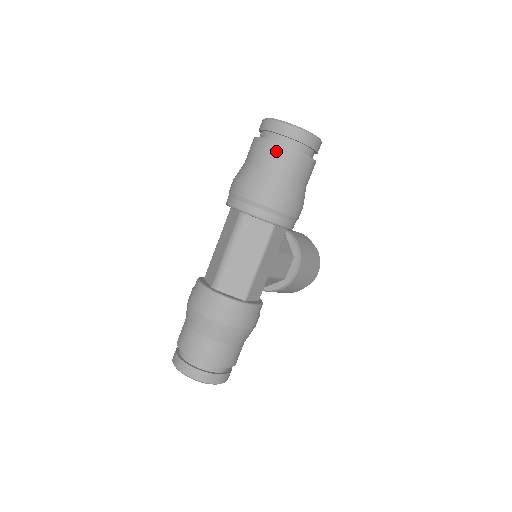
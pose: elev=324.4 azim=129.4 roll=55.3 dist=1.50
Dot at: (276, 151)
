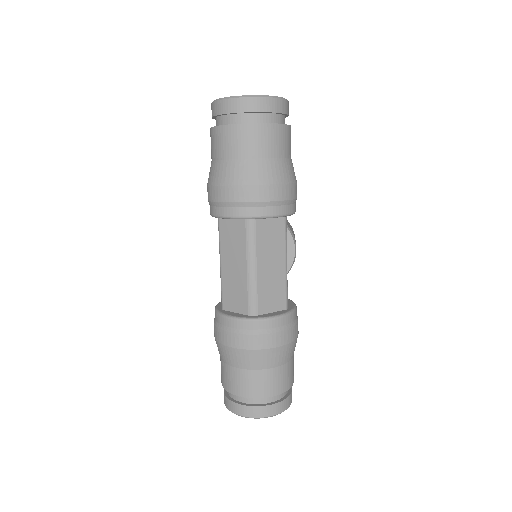
Dot at: (262, 134)
